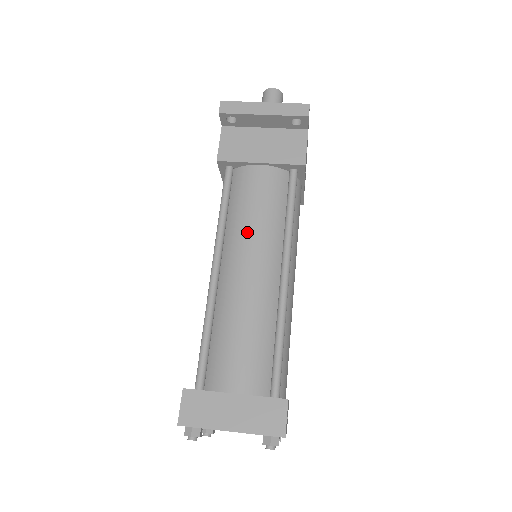
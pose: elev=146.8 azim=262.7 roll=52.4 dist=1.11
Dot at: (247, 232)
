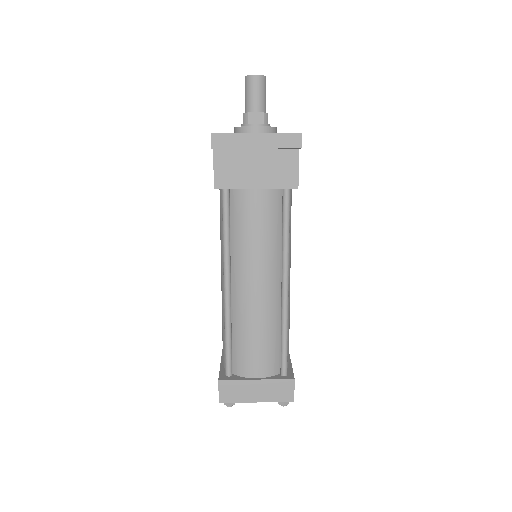
Dot at: (251, 256)
